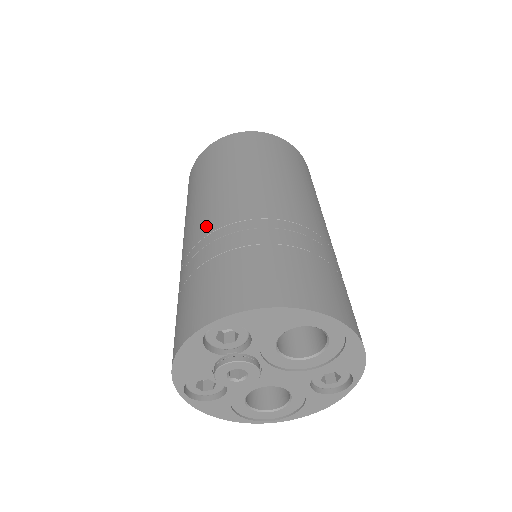
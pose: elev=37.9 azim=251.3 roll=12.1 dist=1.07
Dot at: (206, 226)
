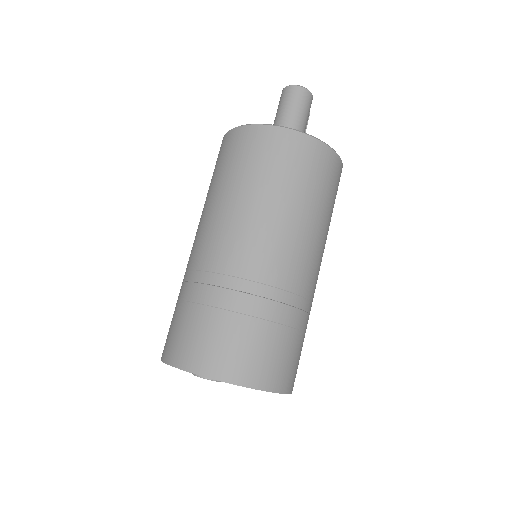
Dot at: (237, 263)
